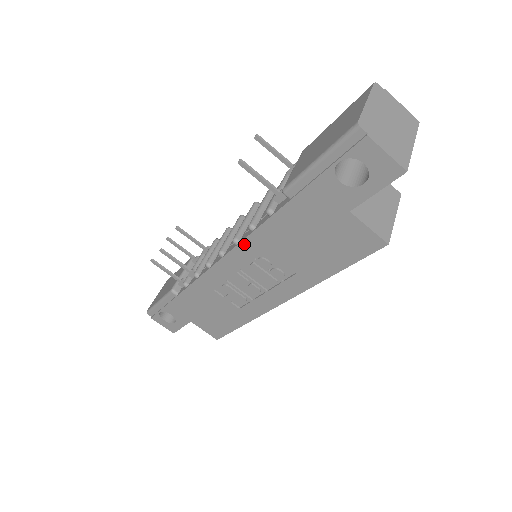
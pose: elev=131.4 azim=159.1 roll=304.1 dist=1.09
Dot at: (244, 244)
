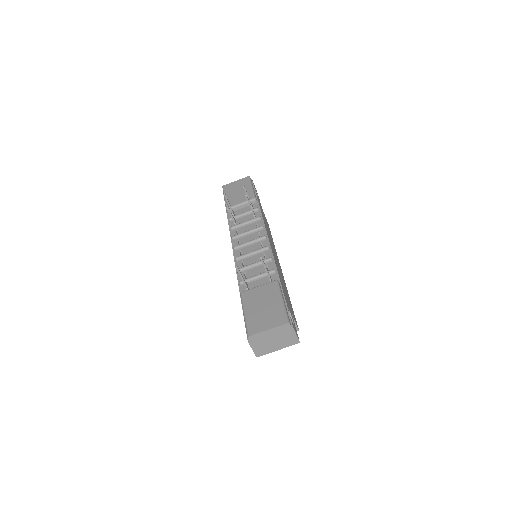
Dot at: occluded
